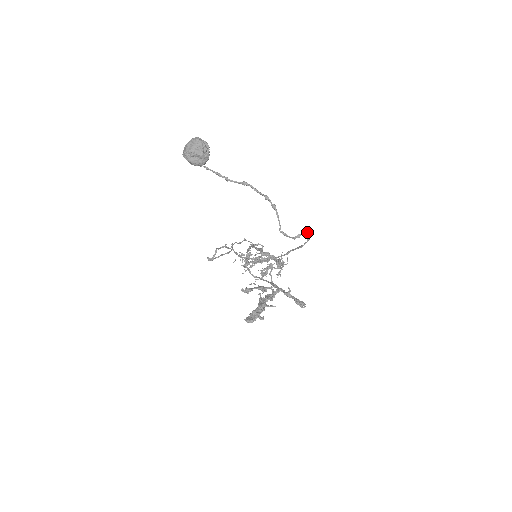
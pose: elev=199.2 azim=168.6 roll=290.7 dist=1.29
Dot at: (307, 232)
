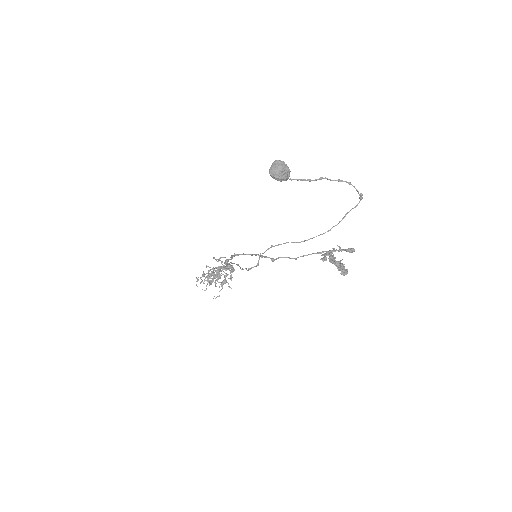
Dot at: (361, 193)
